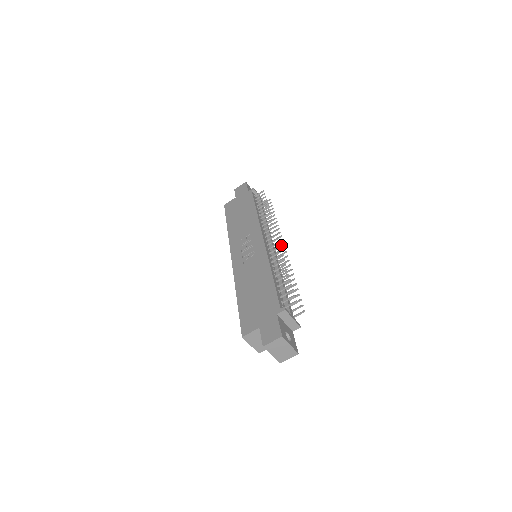
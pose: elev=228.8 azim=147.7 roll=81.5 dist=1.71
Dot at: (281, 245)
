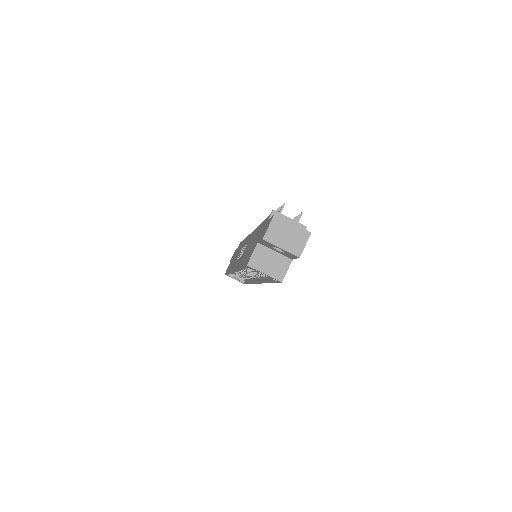
Dot at: occluded
